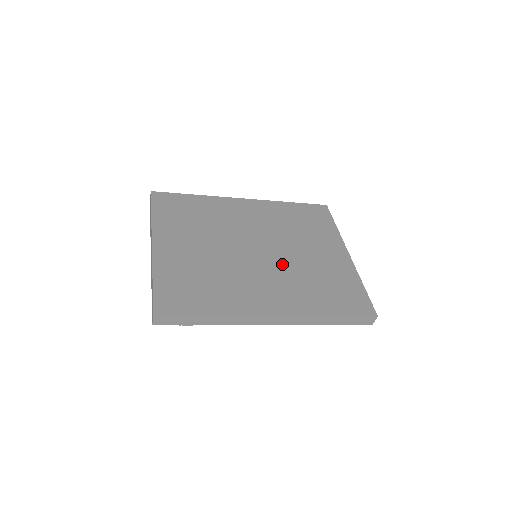
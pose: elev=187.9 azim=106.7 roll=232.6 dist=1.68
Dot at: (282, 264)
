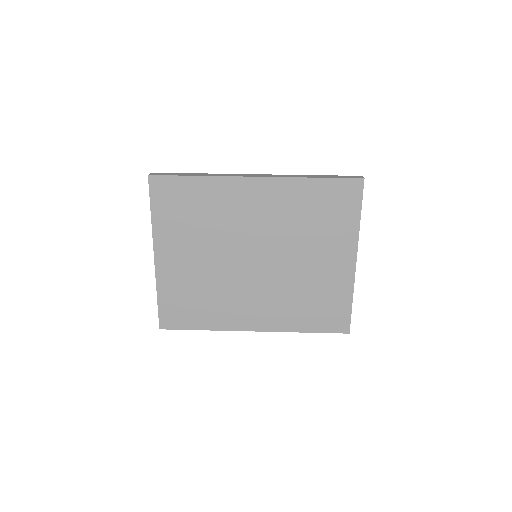
Dot at: (276, 277)
